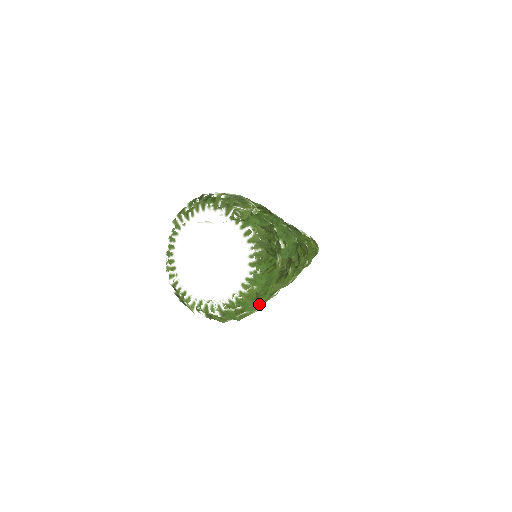
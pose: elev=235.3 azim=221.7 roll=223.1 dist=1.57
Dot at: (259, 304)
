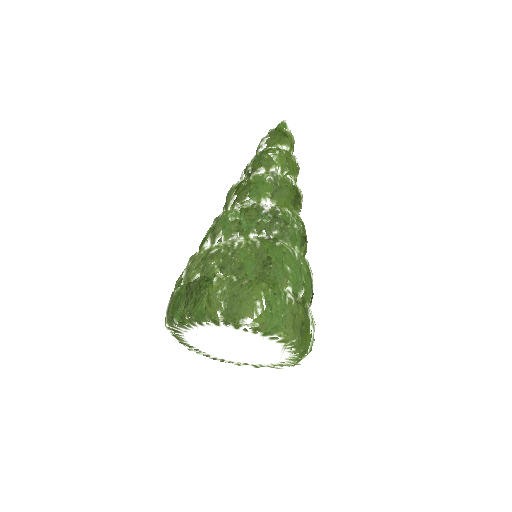
Dot at: occluded
